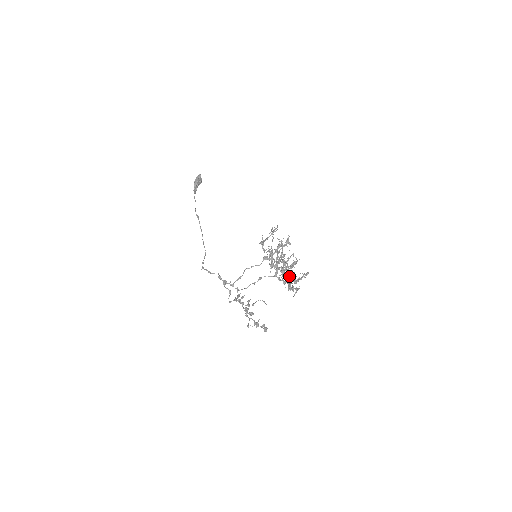
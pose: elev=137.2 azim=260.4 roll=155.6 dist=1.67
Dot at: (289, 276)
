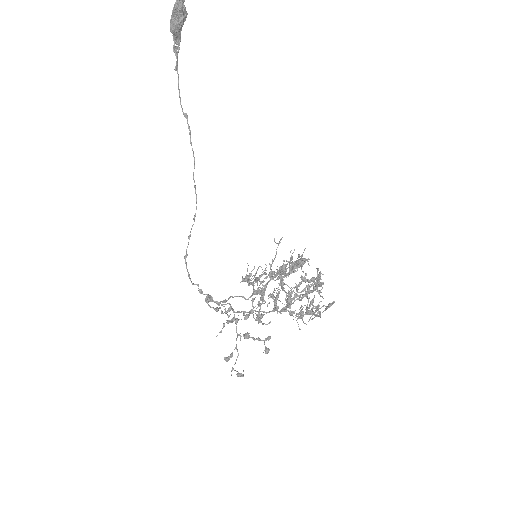
Dot at: occluded
